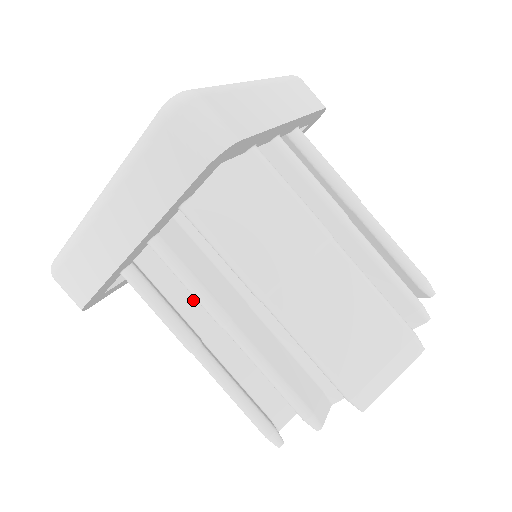
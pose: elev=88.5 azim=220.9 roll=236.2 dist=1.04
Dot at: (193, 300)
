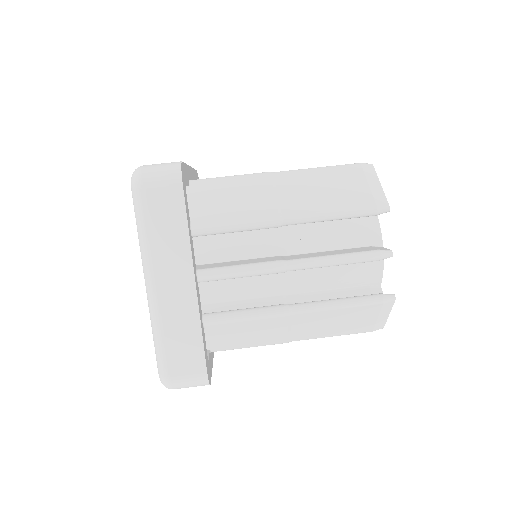
Dot at: (256, 305)
